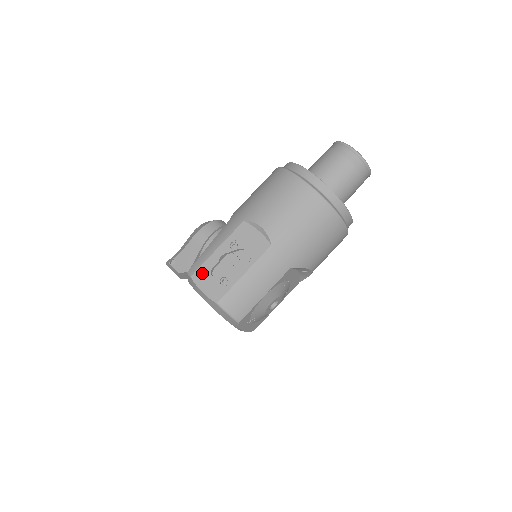
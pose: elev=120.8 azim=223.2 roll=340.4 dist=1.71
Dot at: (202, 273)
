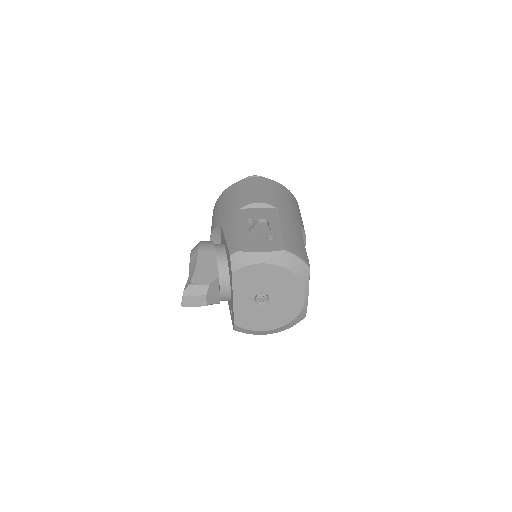
Dot at: (246, 244)
